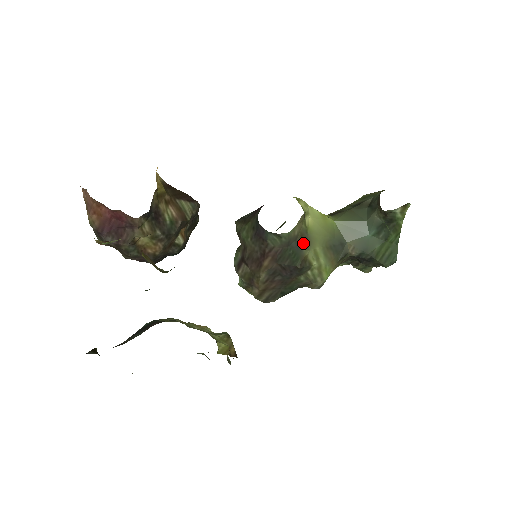
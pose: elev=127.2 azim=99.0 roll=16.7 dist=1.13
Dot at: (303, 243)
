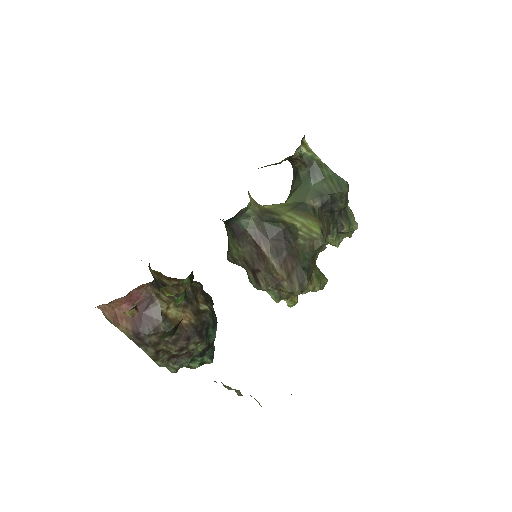
Dot at: (271, 214)
